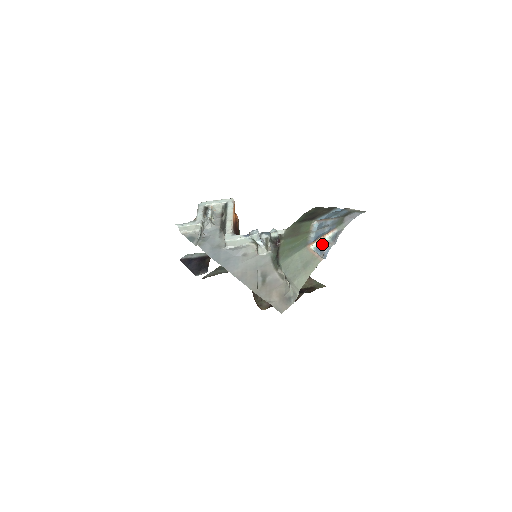
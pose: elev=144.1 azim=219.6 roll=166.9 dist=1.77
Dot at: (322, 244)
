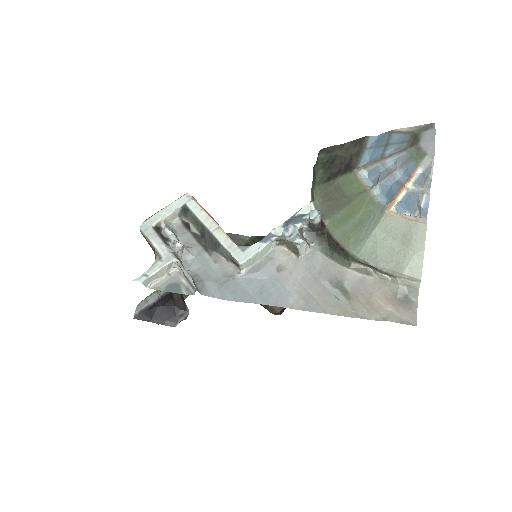
Dot at: (407, 198)
